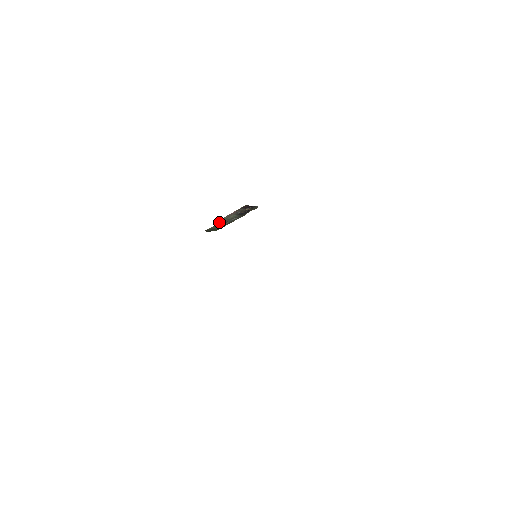
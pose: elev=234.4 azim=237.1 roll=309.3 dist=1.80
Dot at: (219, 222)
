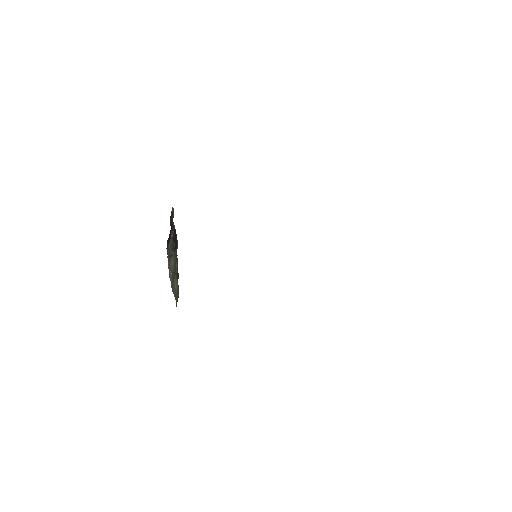
Dot at: (172, 286)
